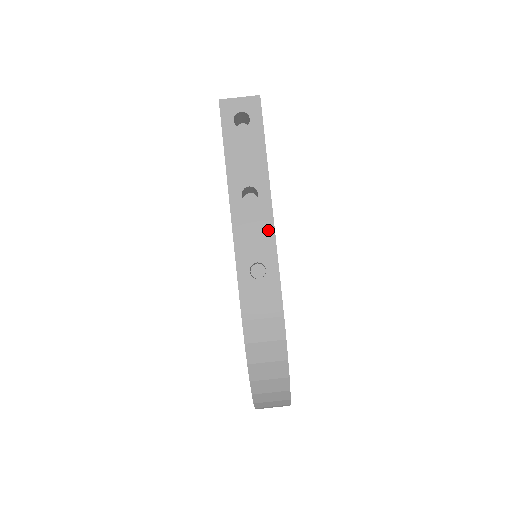
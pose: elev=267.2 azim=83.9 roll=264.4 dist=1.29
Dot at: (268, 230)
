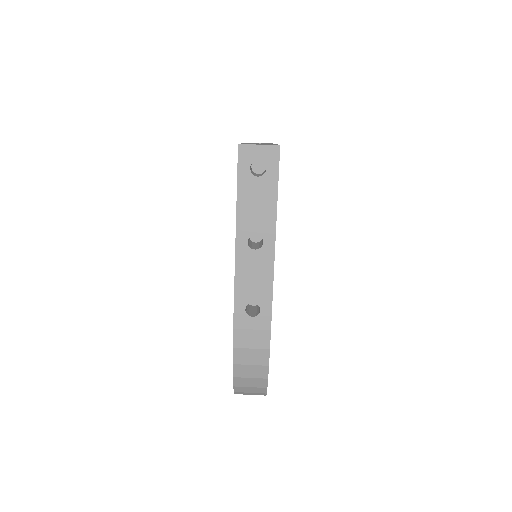
Dot at: (267, 276)
